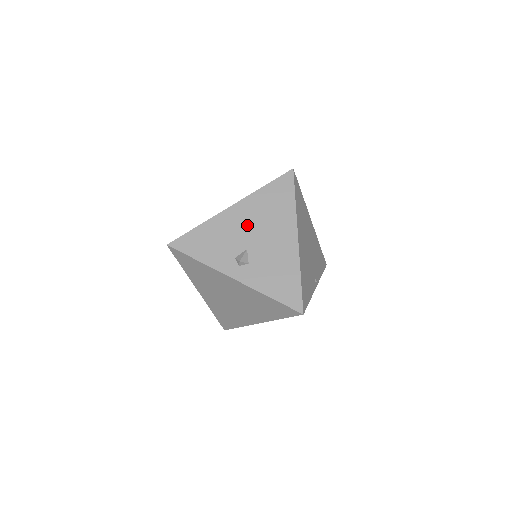
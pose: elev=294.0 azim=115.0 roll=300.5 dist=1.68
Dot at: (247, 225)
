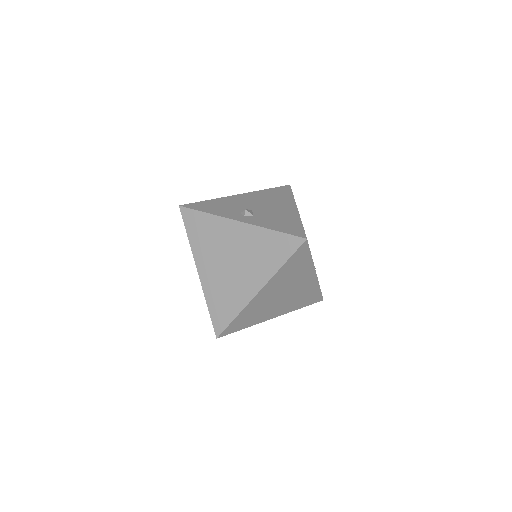
Dot at: (252, 201)
